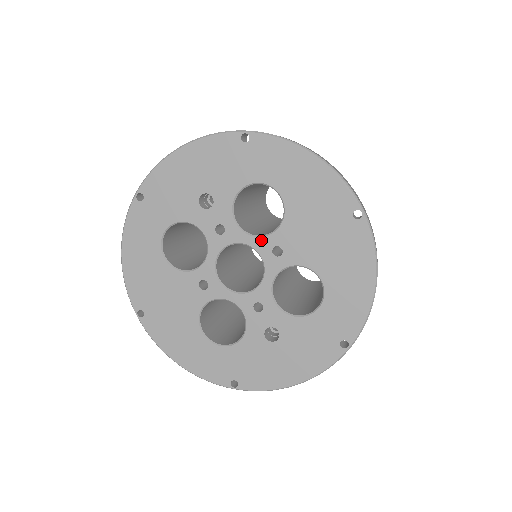
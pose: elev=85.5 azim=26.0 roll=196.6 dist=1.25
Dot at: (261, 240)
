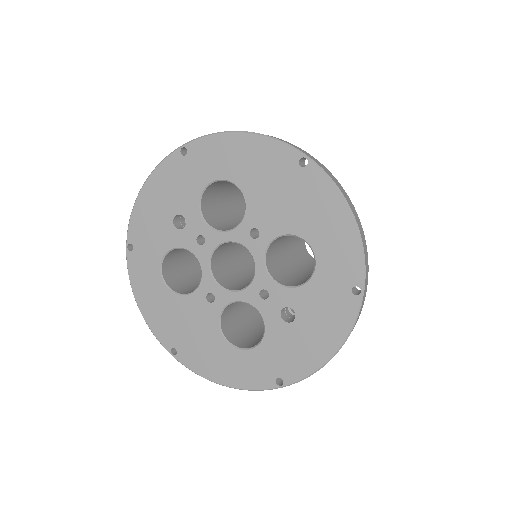
Dot at: (237, 231)
